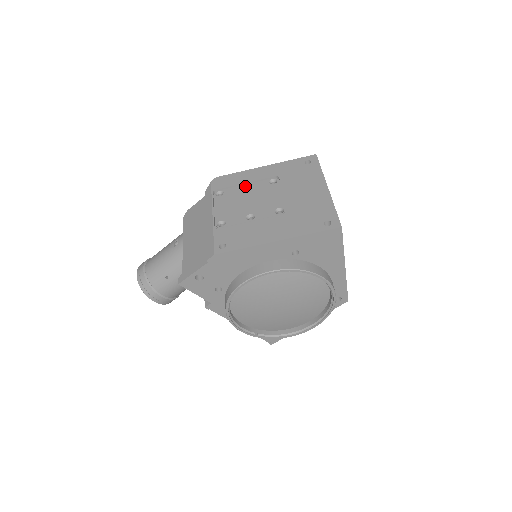
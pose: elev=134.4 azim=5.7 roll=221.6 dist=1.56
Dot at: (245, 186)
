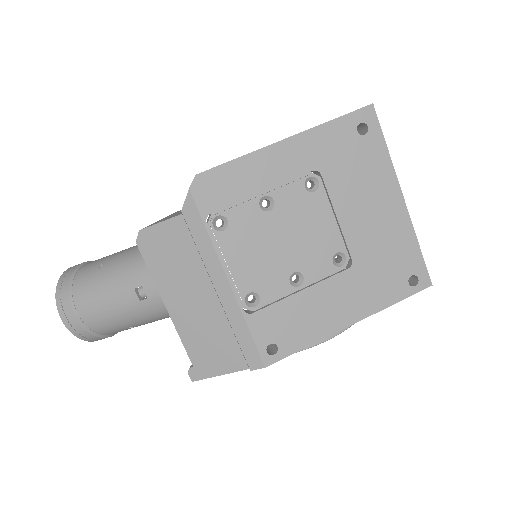
Dot at: (263, 198)
